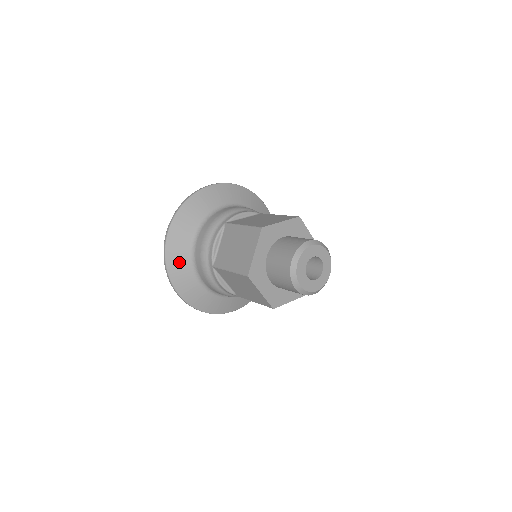
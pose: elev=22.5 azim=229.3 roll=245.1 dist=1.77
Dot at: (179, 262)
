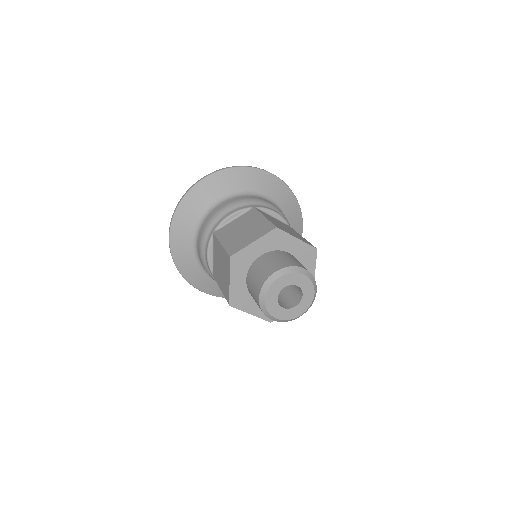
Dot at: (189, 267)
